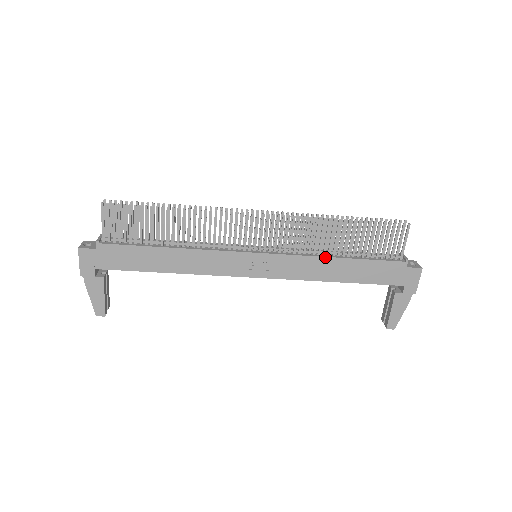
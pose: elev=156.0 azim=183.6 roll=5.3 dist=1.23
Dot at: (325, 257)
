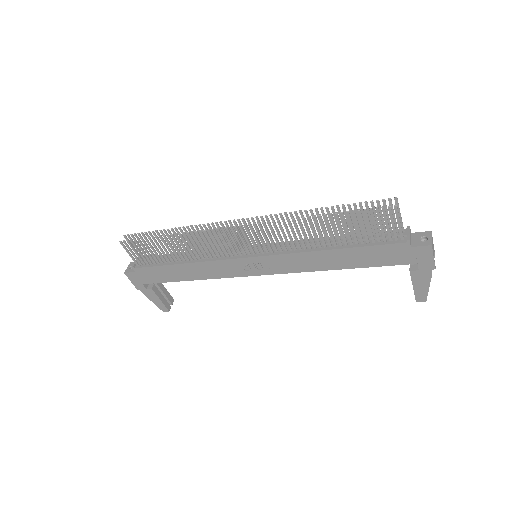
Dot at: (315, 251)
